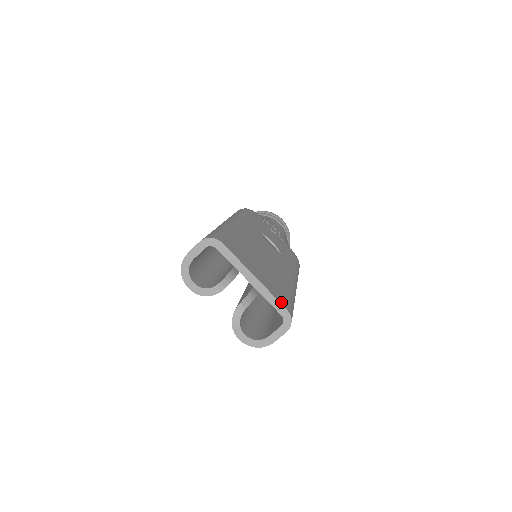
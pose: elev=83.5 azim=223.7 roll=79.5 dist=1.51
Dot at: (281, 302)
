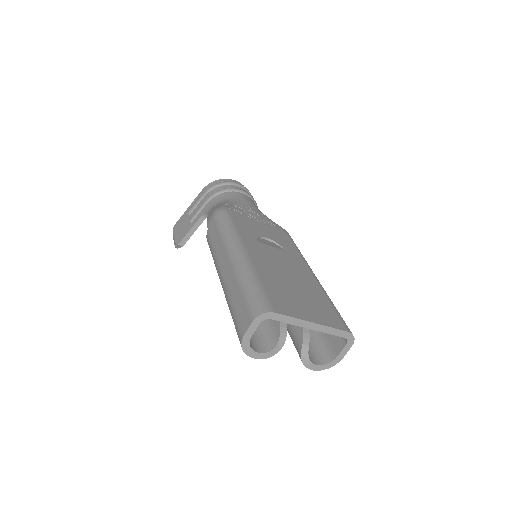
Dot at: (340, 328)
